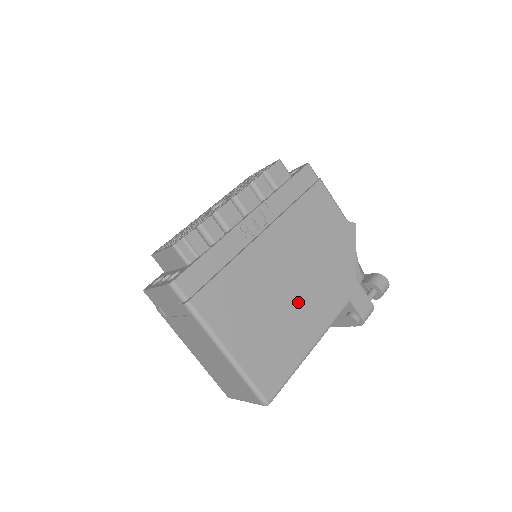
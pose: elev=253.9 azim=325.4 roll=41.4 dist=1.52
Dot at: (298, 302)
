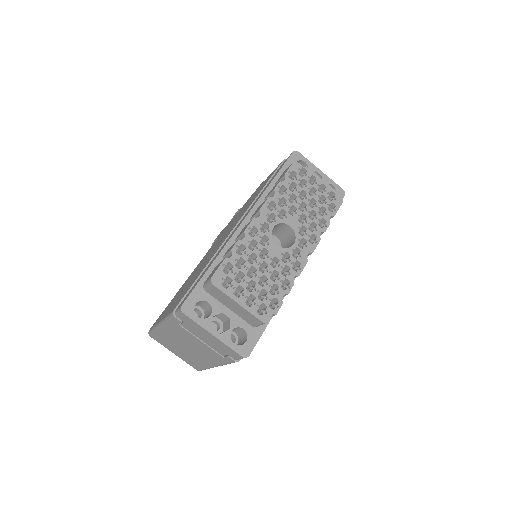
Dot at: occluded
